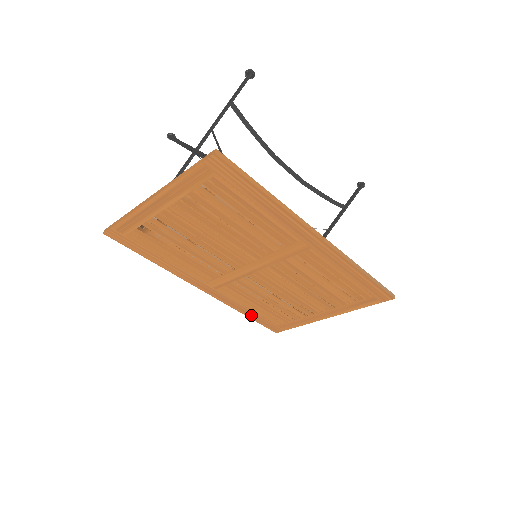
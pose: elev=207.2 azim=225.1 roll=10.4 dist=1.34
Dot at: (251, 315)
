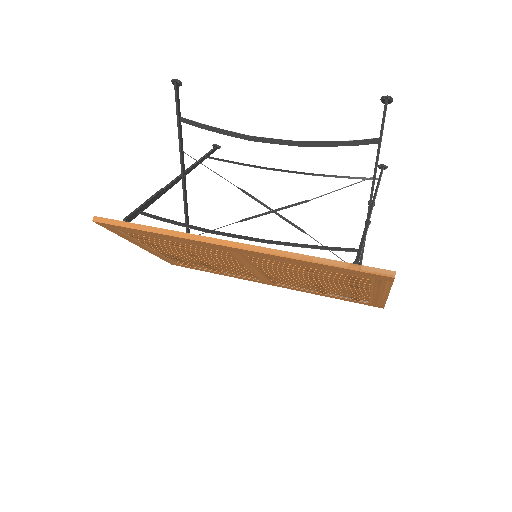
Dot at: (335, 297)
